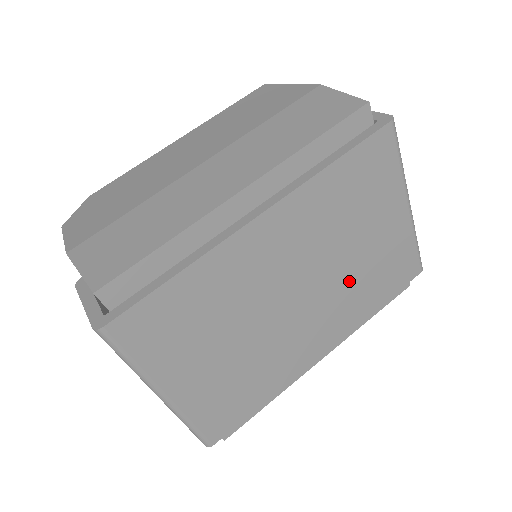
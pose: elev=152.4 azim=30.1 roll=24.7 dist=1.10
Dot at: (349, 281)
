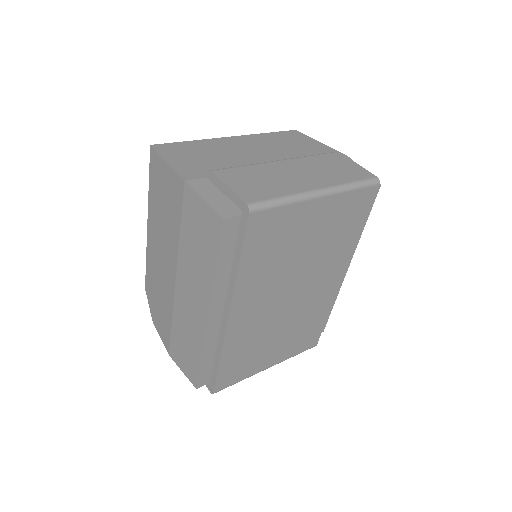
Dot at: (321, 255)
